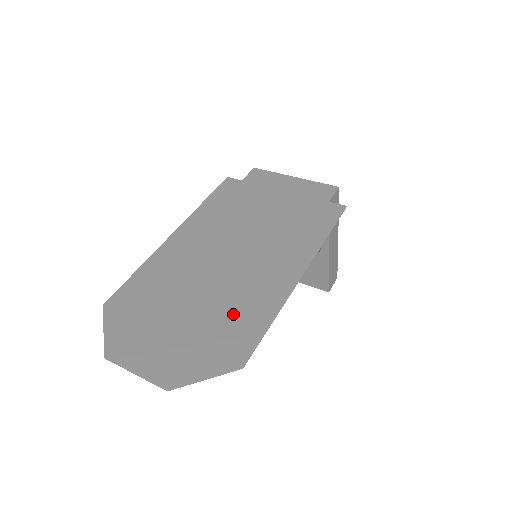
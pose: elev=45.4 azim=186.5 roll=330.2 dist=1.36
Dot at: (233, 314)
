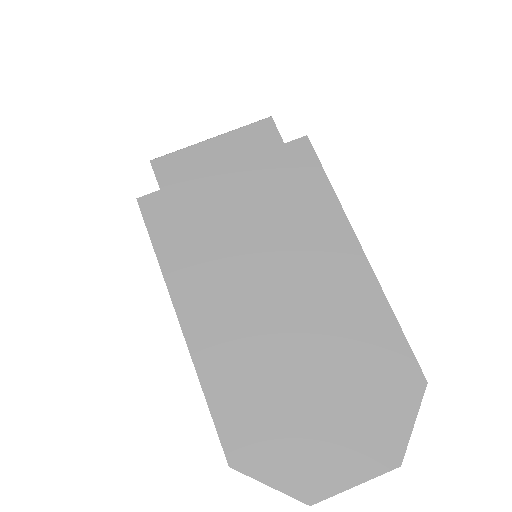
Dot at: (357, 346)
